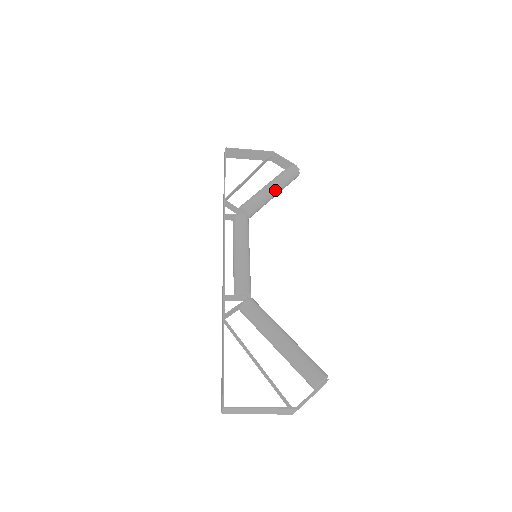
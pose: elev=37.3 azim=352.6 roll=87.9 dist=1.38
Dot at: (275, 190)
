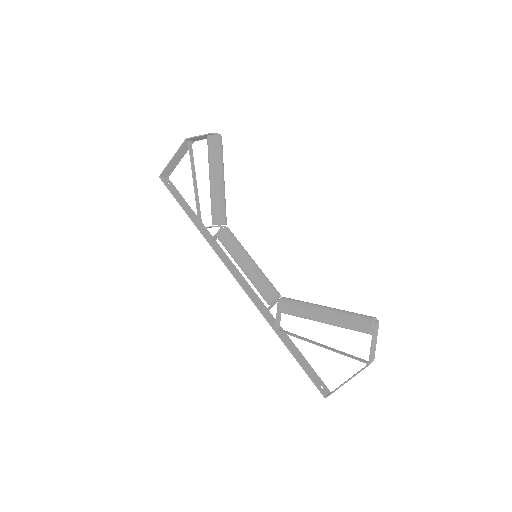
Dot at: (218, 179)
